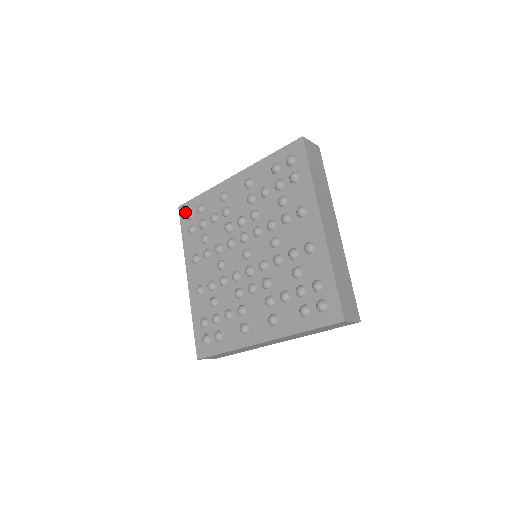
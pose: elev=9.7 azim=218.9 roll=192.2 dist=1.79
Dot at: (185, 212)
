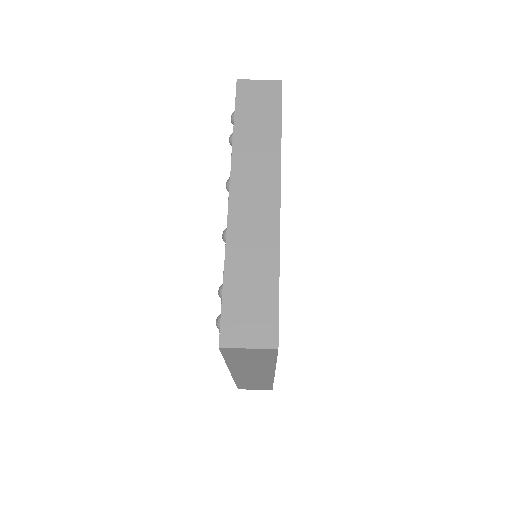
Dot at: occluded
